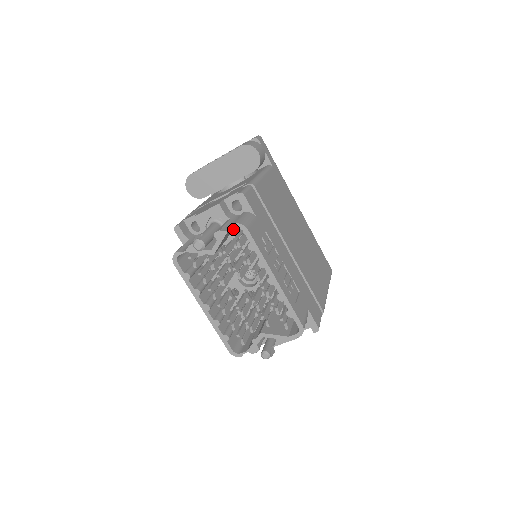
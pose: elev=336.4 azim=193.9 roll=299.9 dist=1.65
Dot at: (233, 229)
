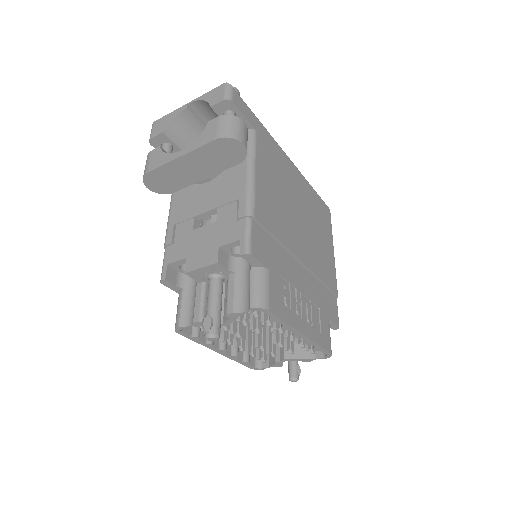
Dot at: occluded
